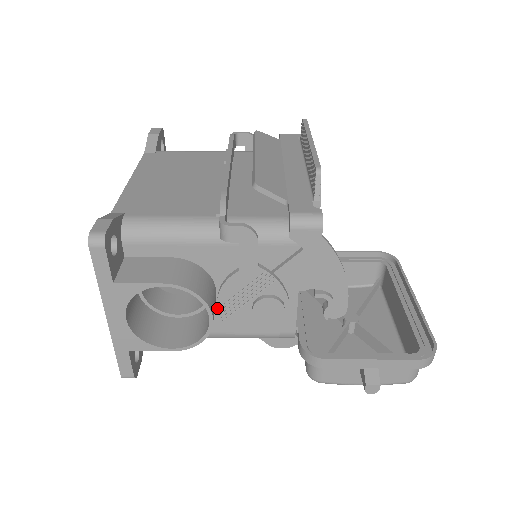
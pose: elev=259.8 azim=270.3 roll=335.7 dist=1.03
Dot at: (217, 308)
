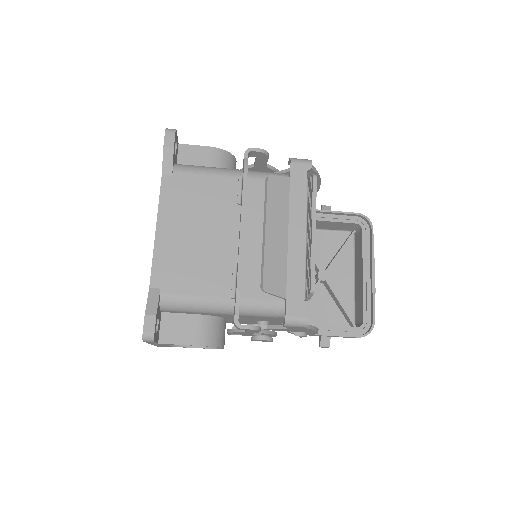
Dot at: occluded
